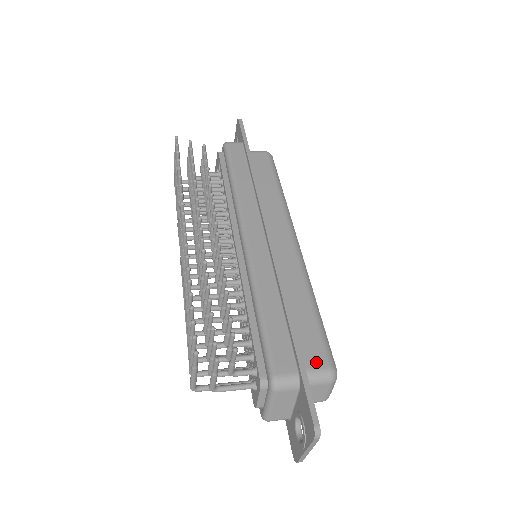
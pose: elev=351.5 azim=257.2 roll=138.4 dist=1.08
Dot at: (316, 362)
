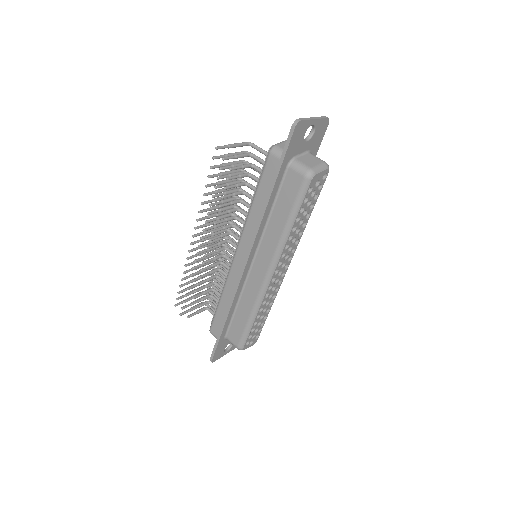
Dot at: (233, 340)
